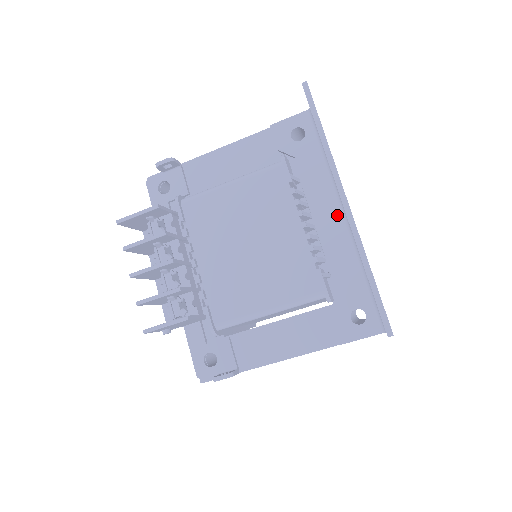
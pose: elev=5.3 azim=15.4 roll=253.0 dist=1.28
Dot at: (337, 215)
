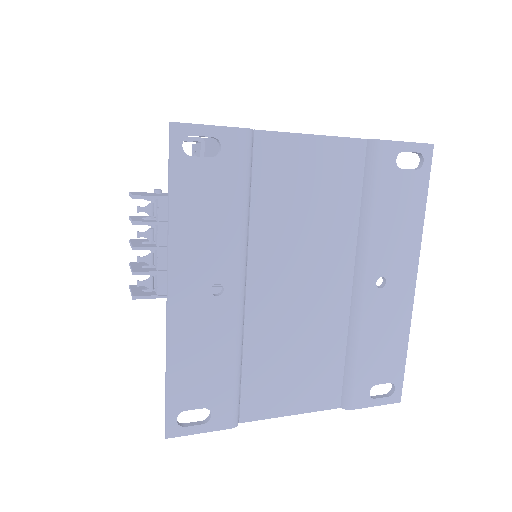
Dot at: occluded
